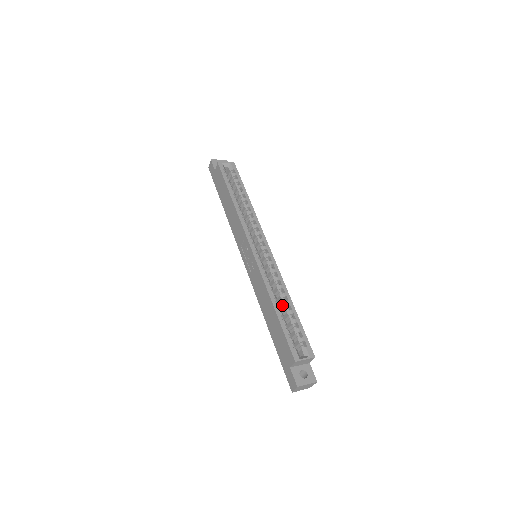
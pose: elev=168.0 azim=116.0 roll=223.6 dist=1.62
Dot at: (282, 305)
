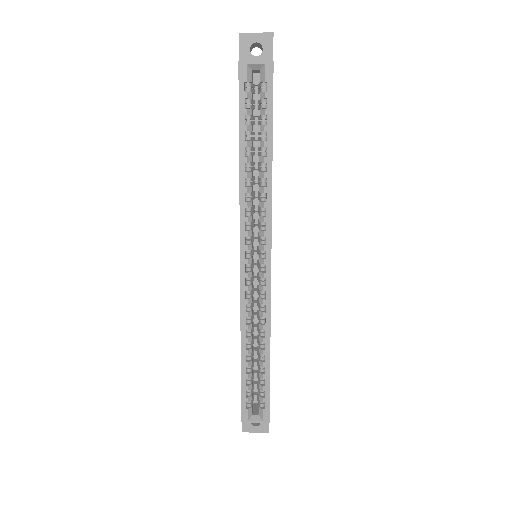
Dot at: occluded
